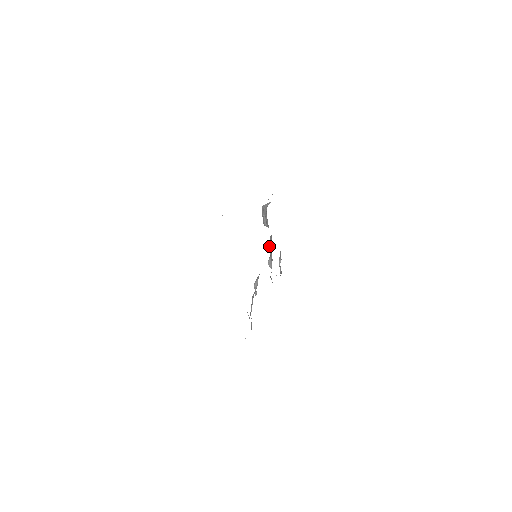
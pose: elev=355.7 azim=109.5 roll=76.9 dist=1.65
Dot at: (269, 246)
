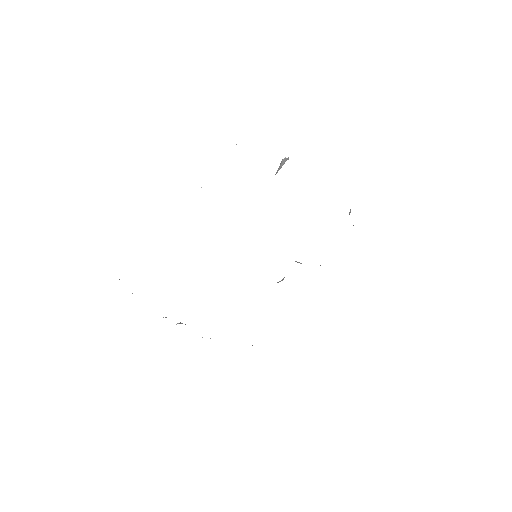
Dot at: occluded
